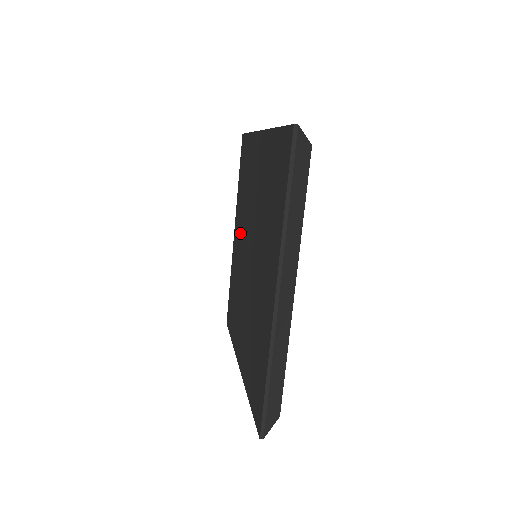
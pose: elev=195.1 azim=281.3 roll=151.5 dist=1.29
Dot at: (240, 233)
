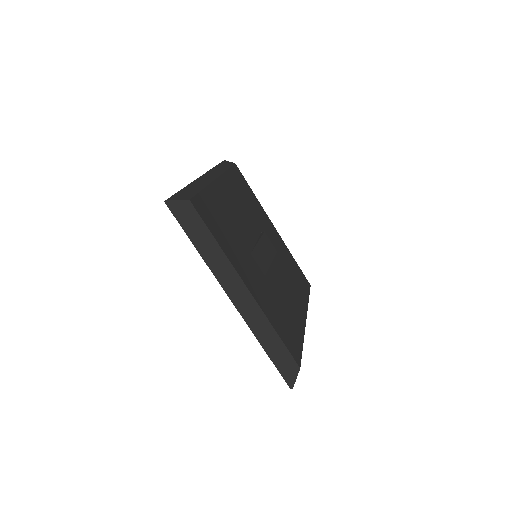
Dot at: occluded
